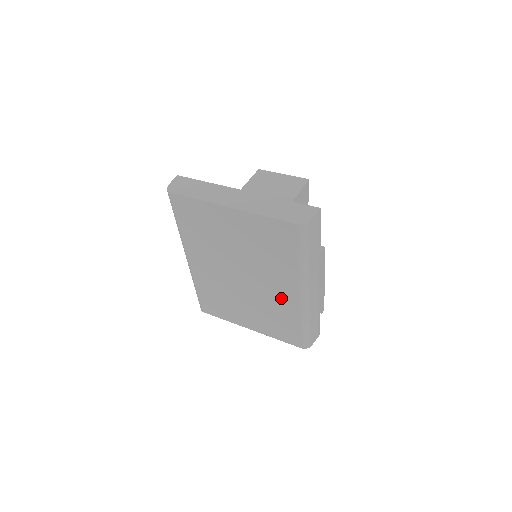
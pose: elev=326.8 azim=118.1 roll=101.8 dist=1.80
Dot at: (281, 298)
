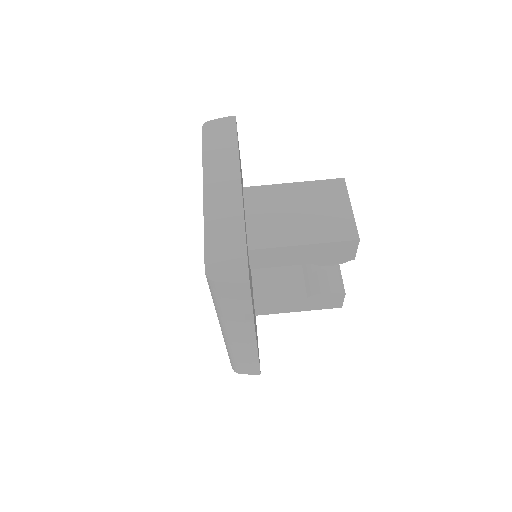
Dot at: occluded
